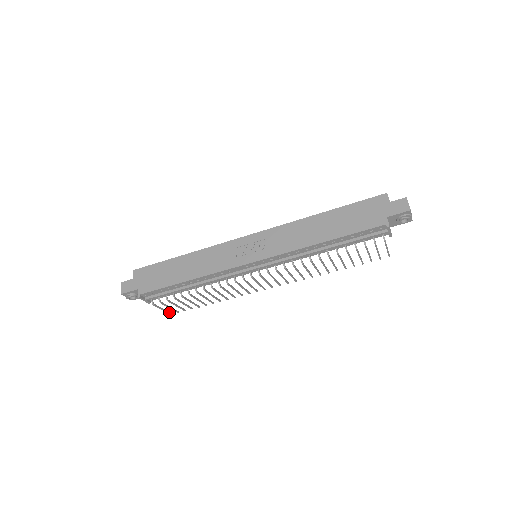
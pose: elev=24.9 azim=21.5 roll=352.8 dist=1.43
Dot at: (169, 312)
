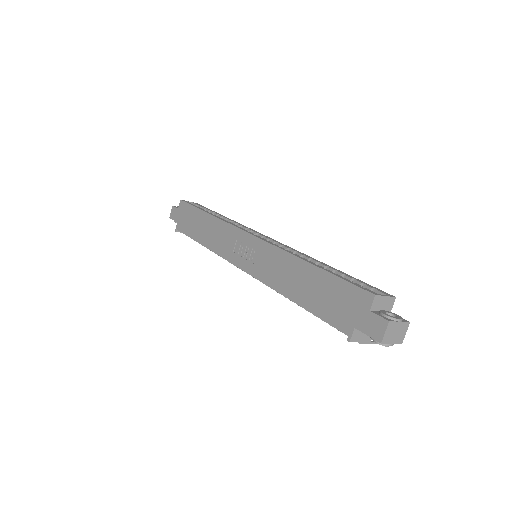
Dot at: occluded
